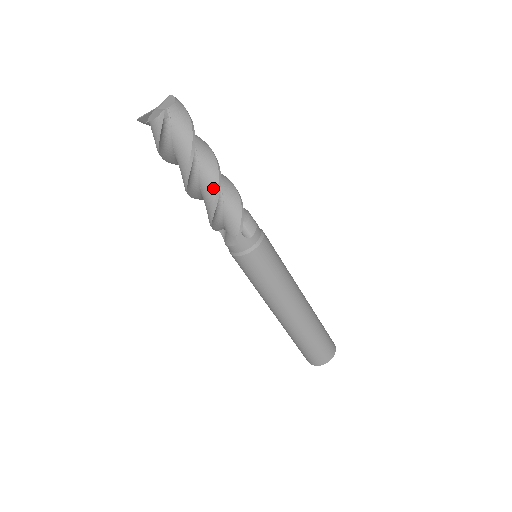
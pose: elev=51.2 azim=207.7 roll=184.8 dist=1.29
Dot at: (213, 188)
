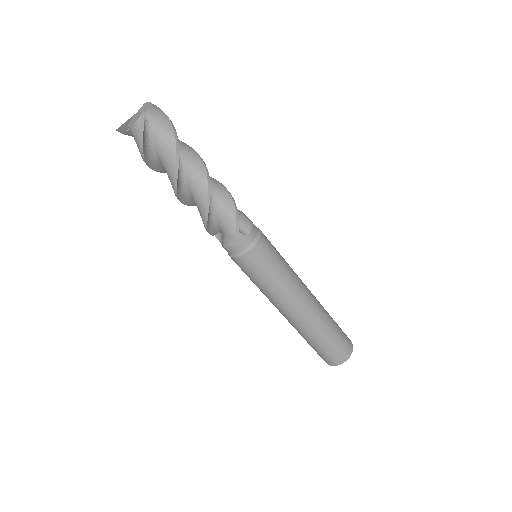
Dot at: (203, 187)
